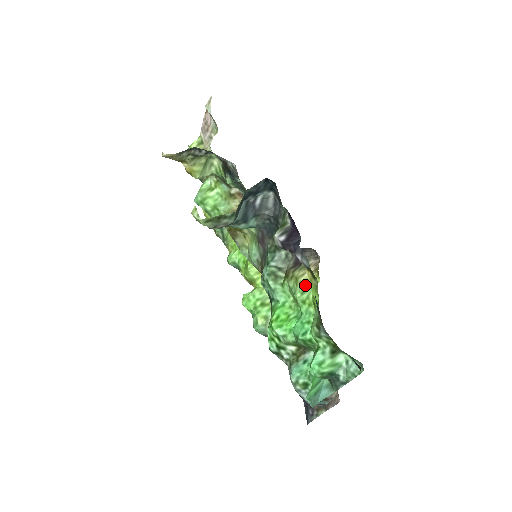
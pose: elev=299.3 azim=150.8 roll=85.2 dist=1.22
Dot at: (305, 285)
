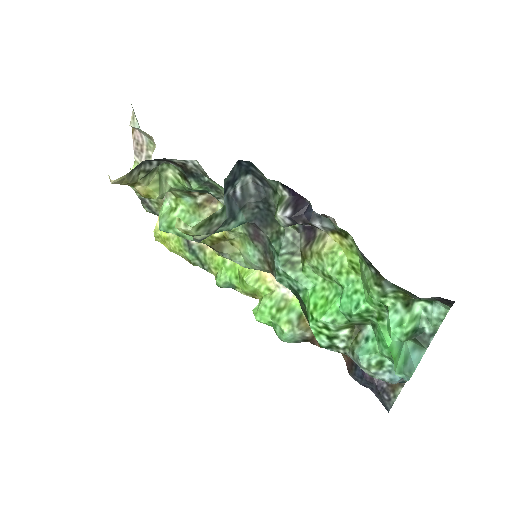
Dot at: (332, 255)
